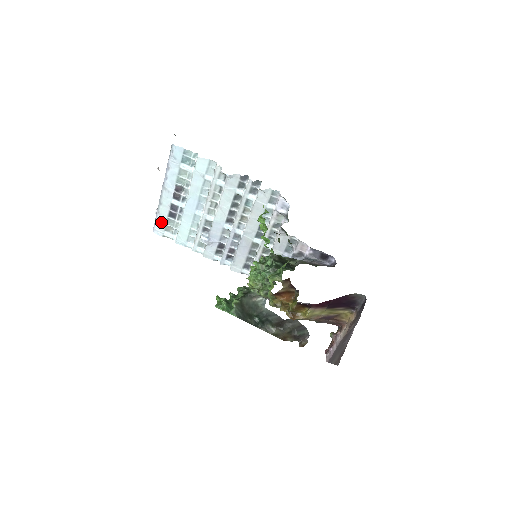
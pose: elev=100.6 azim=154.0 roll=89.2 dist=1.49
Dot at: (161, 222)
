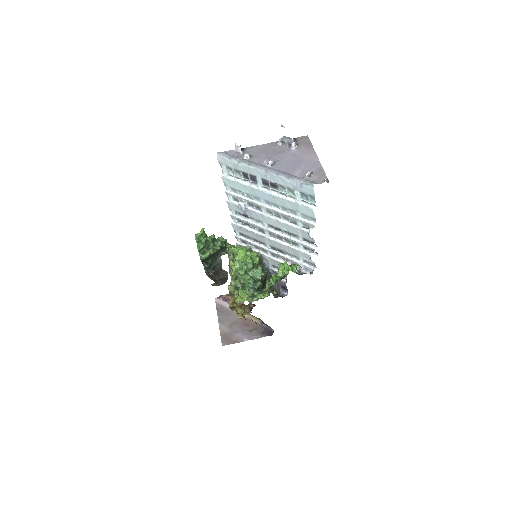
Dot at: (232, 163)
